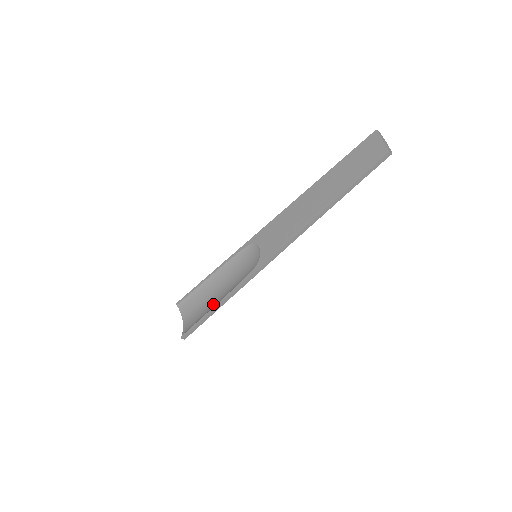
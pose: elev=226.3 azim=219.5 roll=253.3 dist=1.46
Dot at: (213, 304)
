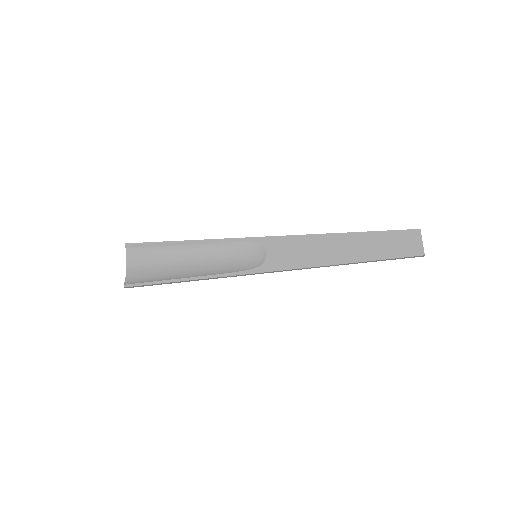
Dot at: (183, 273)
